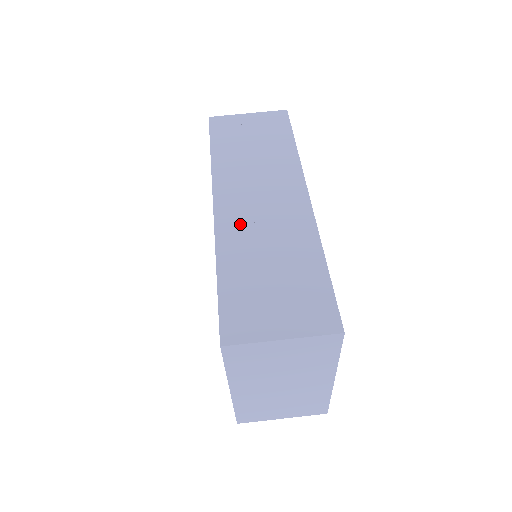
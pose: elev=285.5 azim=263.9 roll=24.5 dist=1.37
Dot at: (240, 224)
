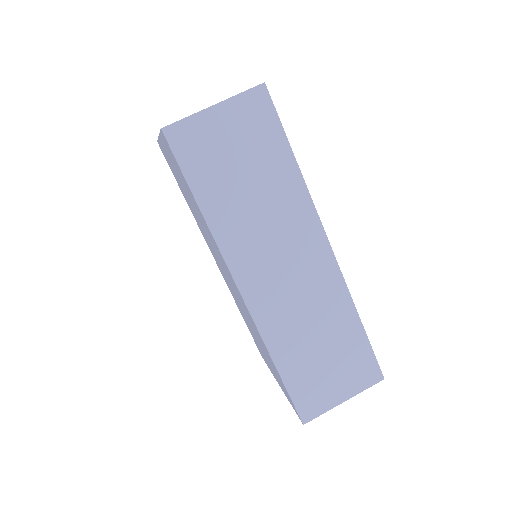
Dot at: (276, 307)
